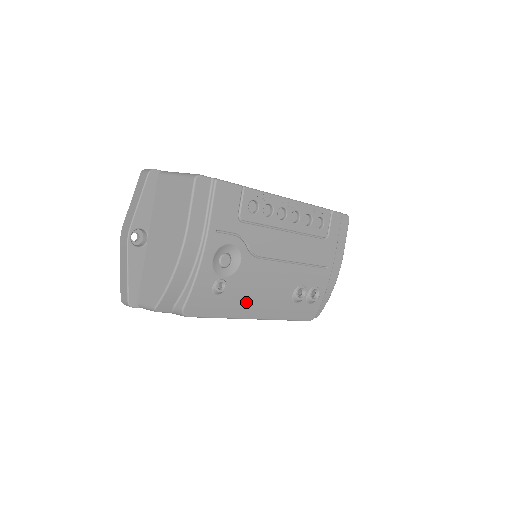
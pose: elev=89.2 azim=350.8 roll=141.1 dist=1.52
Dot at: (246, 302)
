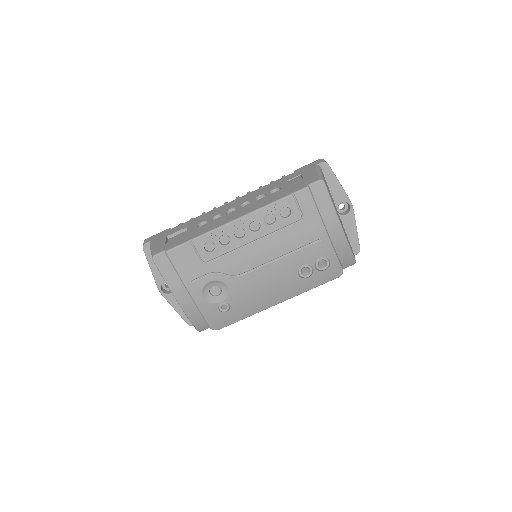
Dot at: (258, 302)
